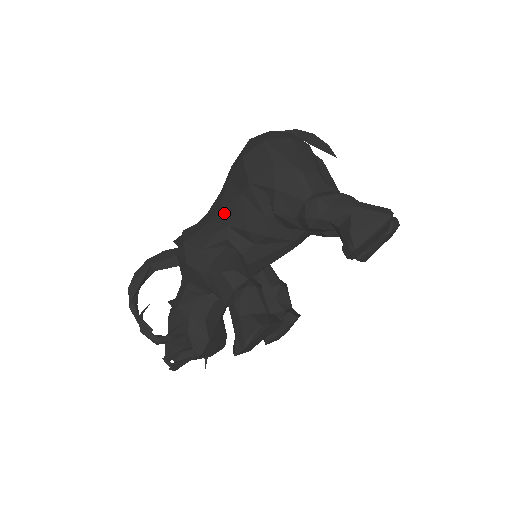
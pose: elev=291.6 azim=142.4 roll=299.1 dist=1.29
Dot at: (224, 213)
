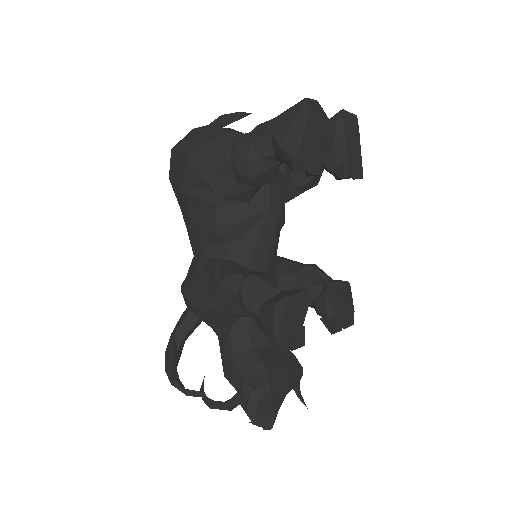
Dot at: (193, 238)
